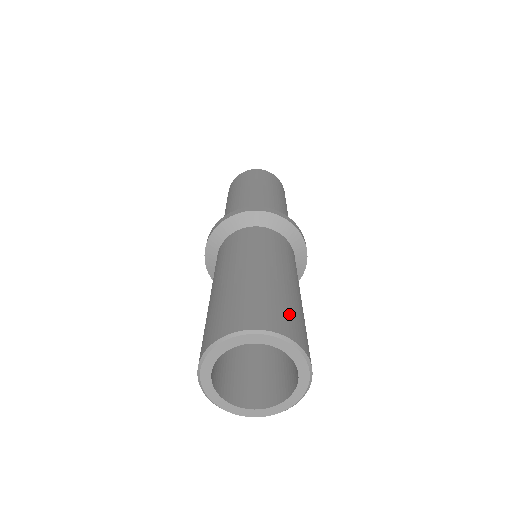
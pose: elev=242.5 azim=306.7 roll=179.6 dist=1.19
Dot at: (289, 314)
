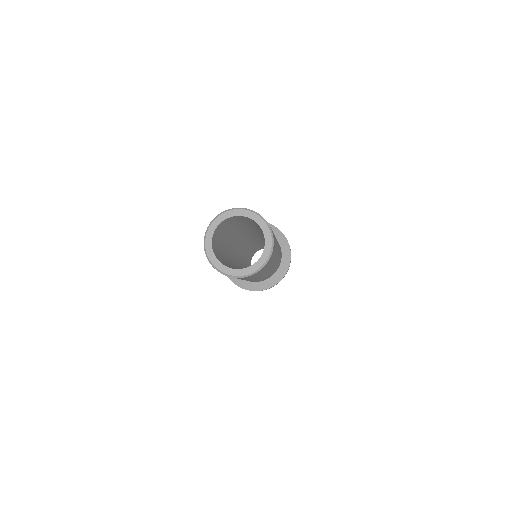
Dot at: occluded
